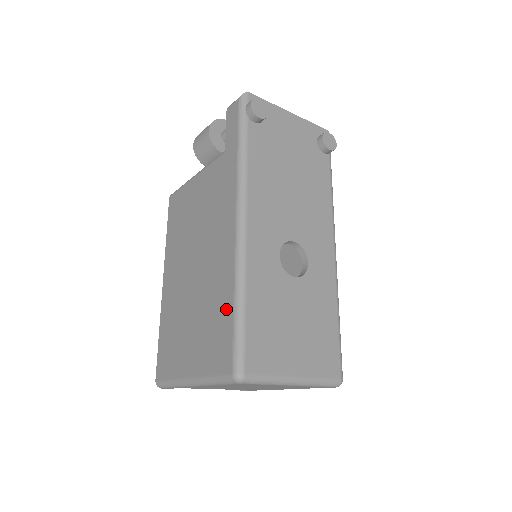
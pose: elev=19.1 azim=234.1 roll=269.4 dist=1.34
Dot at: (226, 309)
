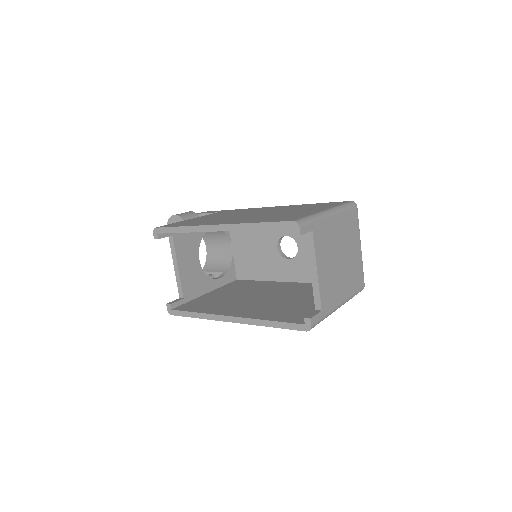
Dot at: (310, 204)
